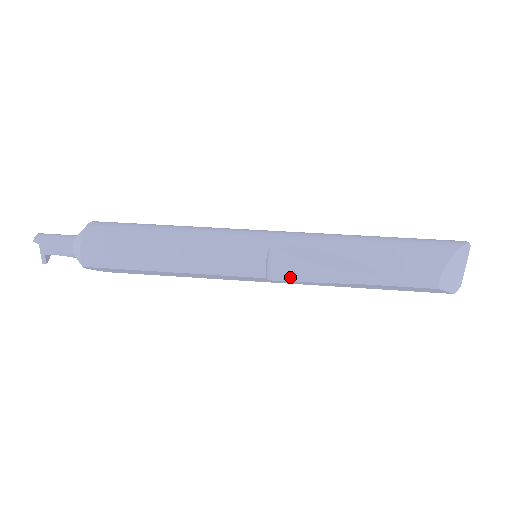
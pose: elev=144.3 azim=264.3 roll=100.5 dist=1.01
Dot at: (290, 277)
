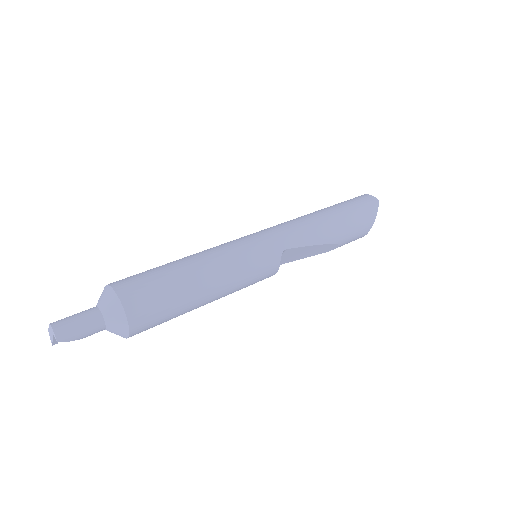
Dot at: (281, 263)
